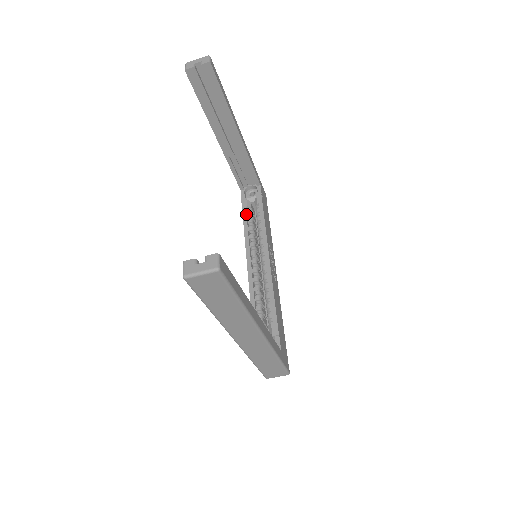
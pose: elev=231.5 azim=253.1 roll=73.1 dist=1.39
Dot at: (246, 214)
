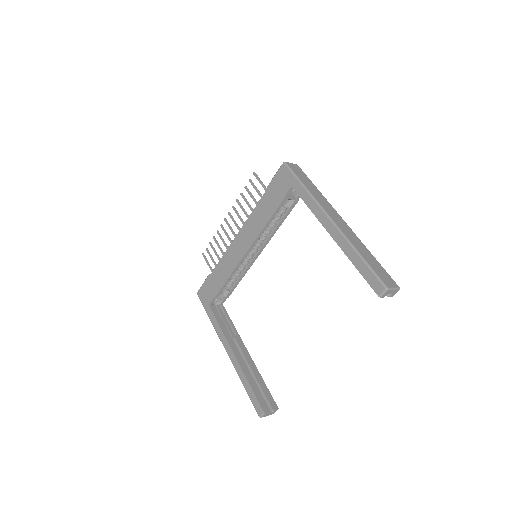
Dot at: occluded
